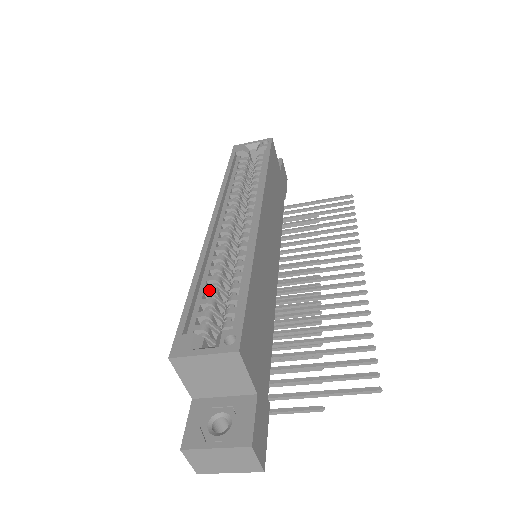
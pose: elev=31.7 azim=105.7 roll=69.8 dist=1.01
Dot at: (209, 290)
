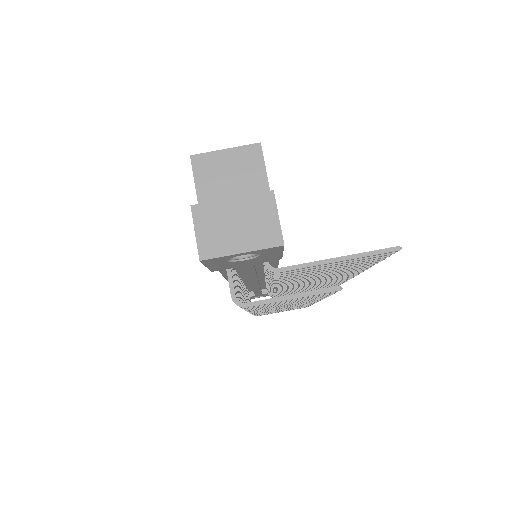
Dot at: occluded
